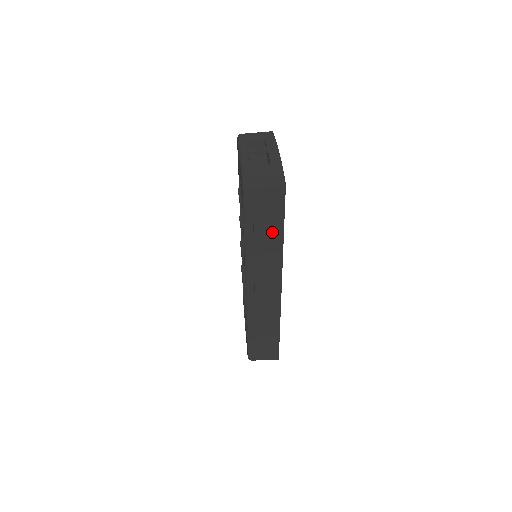
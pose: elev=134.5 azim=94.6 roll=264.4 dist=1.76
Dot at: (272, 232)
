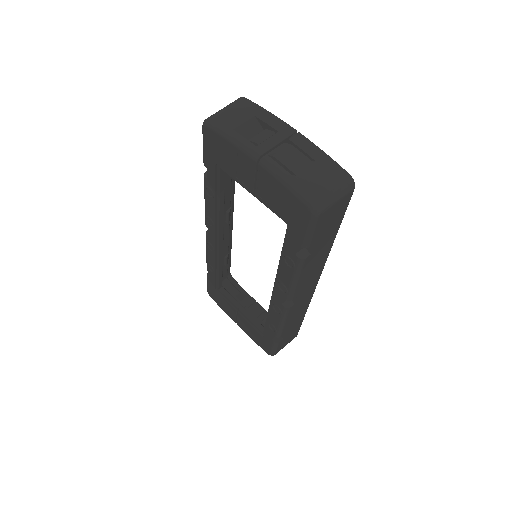
Dot at: (328, 239)
